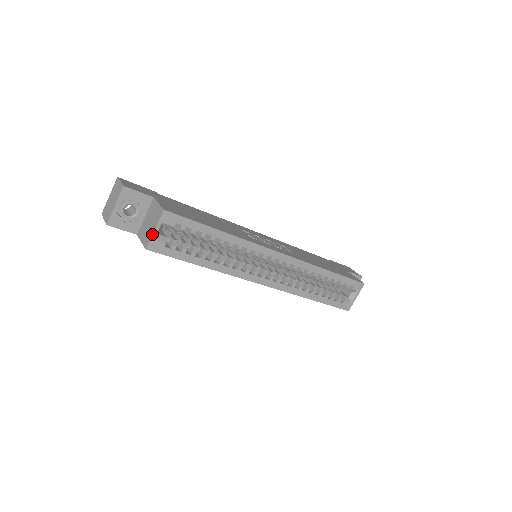
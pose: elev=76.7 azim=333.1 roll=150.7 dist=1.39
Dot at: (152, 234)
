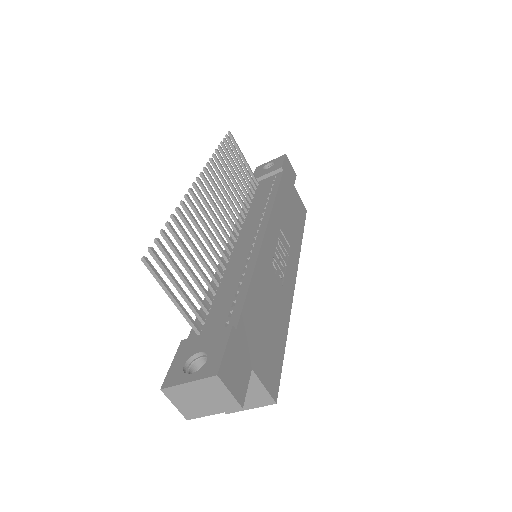
Dot at: occluded
